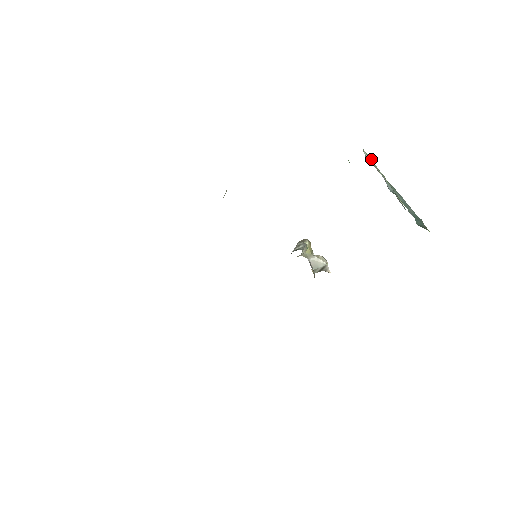
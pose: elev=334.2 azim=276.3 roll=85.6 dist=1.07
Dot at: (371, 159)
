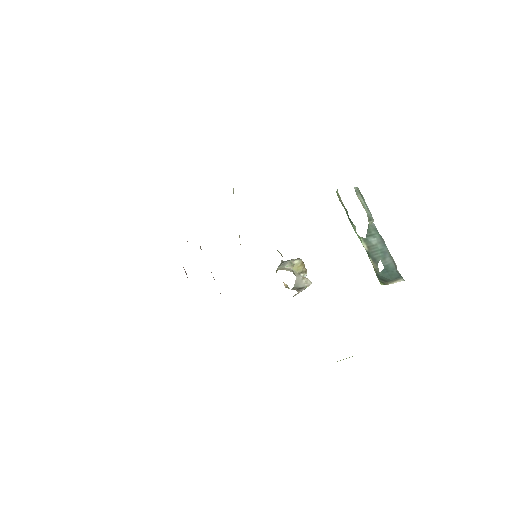
Dot at: (361, 198)
